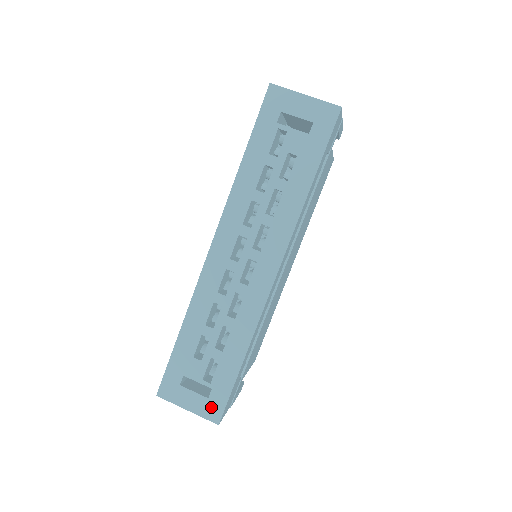
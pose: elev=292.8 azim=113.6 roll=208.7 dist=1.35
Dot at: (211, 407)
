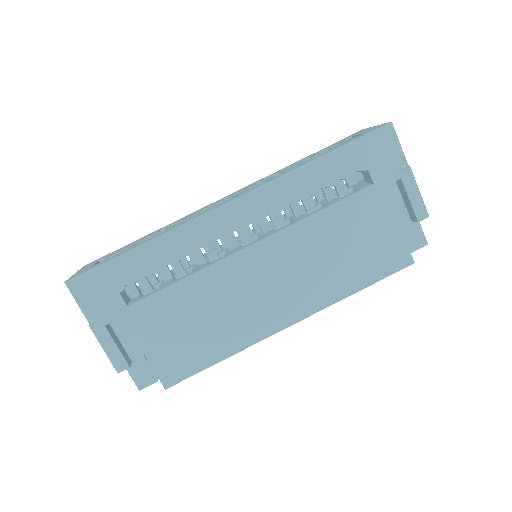
Dot at: occluded
